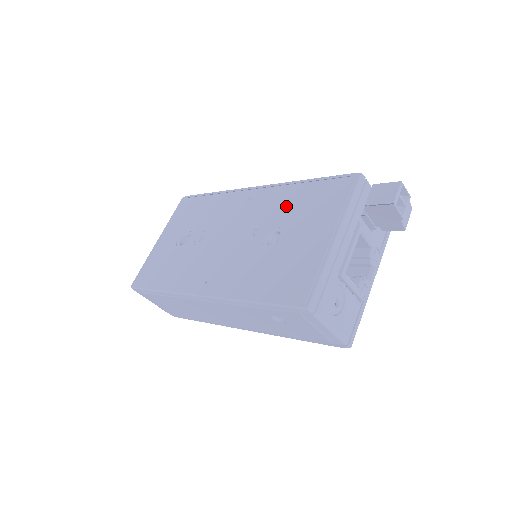
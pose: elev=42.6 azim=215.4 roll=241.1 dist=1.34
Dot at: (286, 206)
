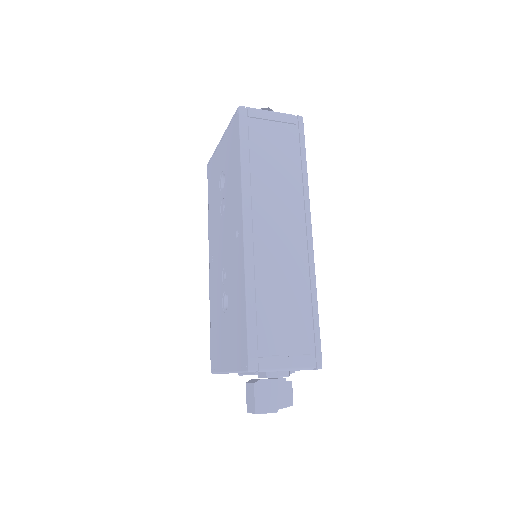
Dot at: (235, 296)
